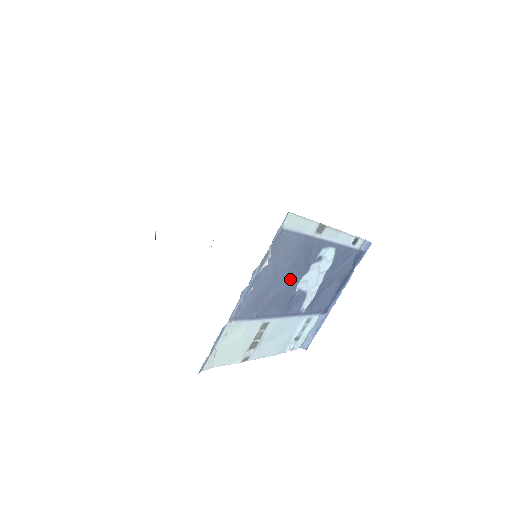
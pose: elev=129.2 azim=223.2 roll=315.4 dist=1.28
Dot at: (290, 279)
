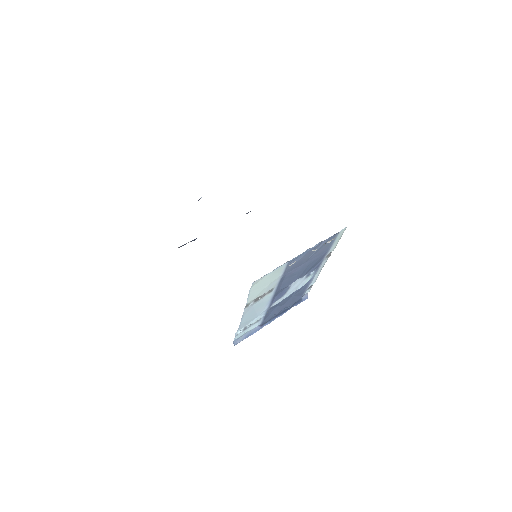
Dot at: (303, 271)
